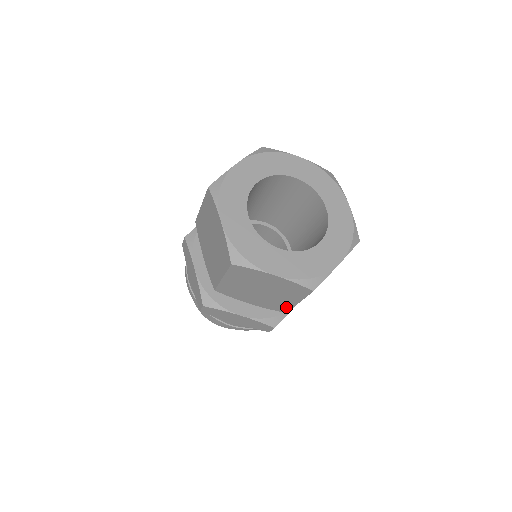
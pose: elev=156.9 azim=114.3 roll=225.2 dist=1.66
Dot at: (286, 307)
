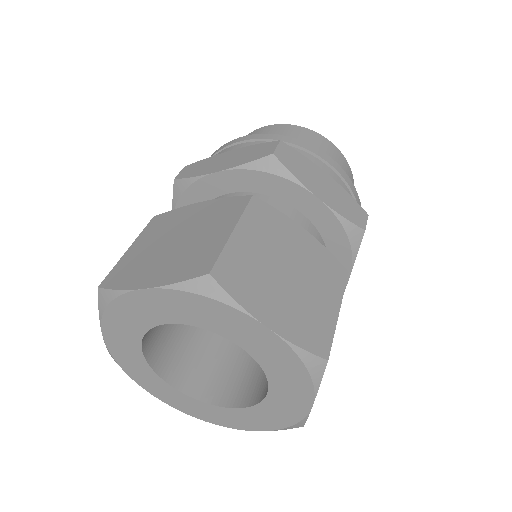
Dot at: occluded
